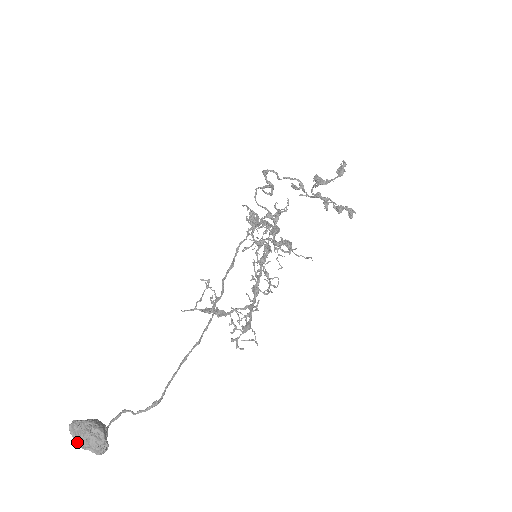
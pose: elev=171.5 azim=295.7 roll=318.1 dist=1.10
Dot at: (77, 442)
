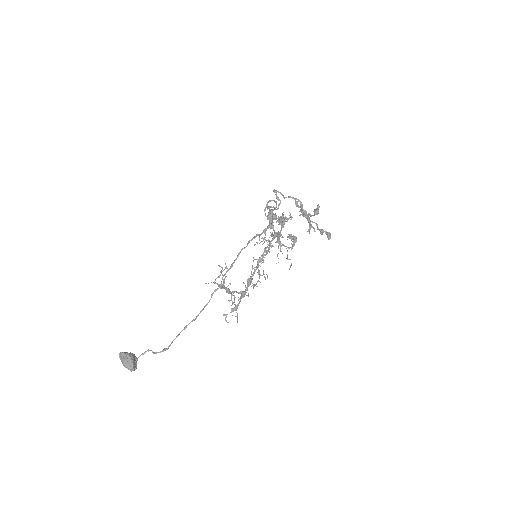
Dot at: (122, 363)
